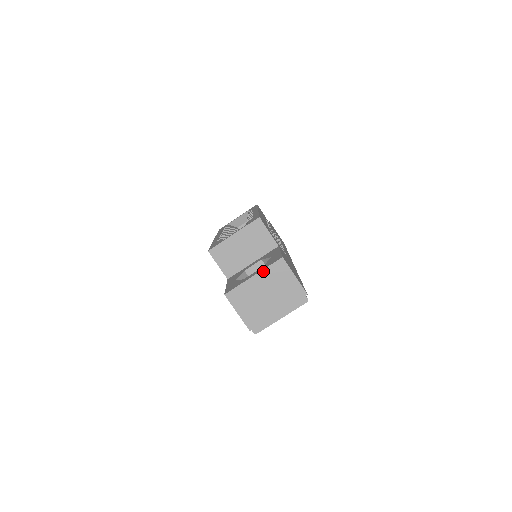
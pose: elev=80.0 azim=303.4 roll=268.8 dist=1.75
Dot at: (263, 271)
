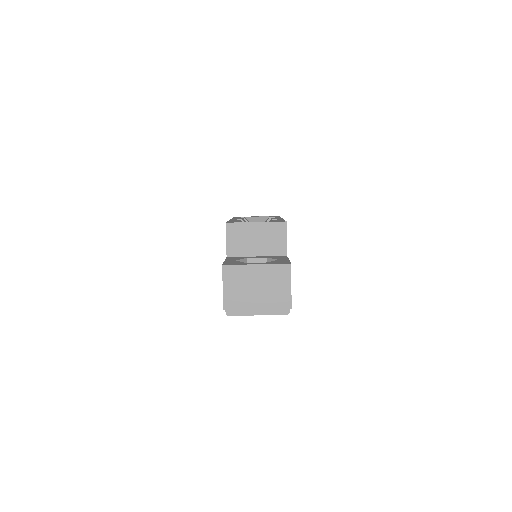
Dot at: (267, 265)
